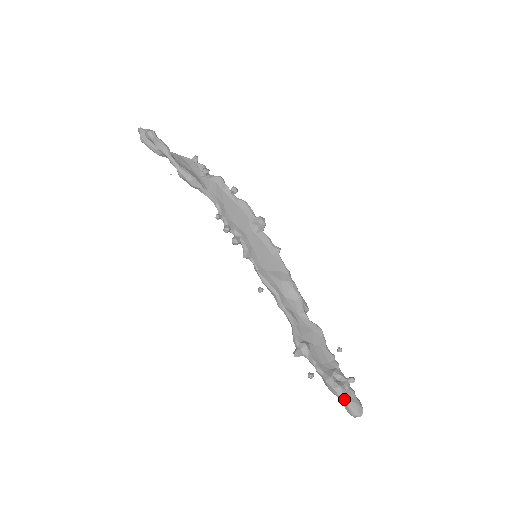
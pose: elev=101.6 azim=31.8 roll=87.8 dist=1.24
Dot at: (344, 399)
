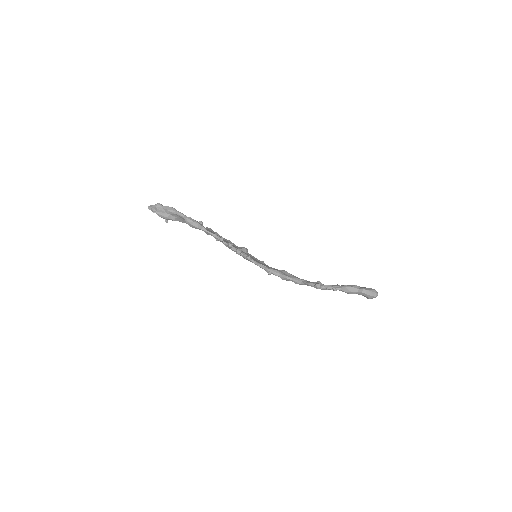
Dot at: (363, 288)
